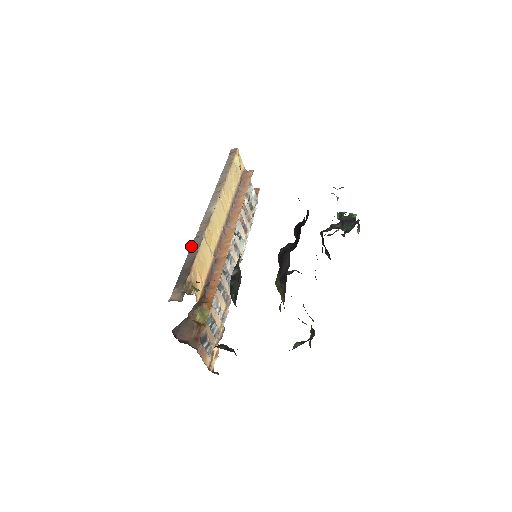
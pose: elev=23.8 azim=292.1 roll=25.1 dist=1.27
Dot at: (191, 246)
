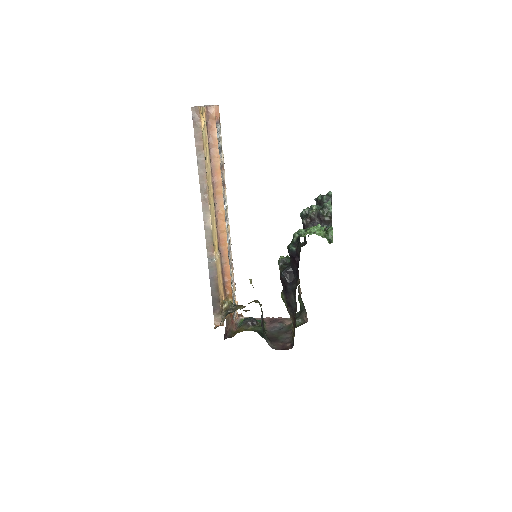
Dot at: (209, 272)
